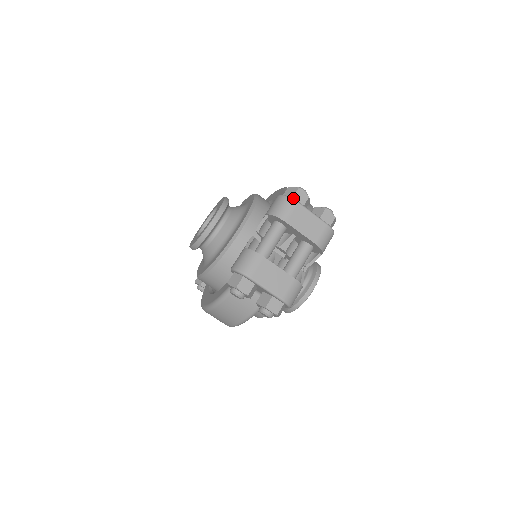
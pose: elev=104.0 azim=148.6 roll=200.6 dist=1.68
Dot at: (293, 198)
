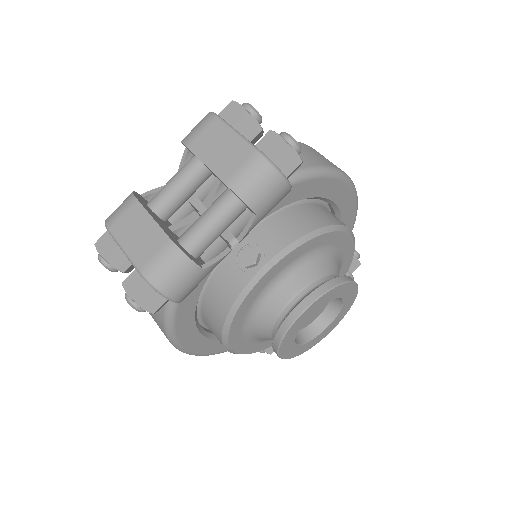
Dot at: (219, 115)
